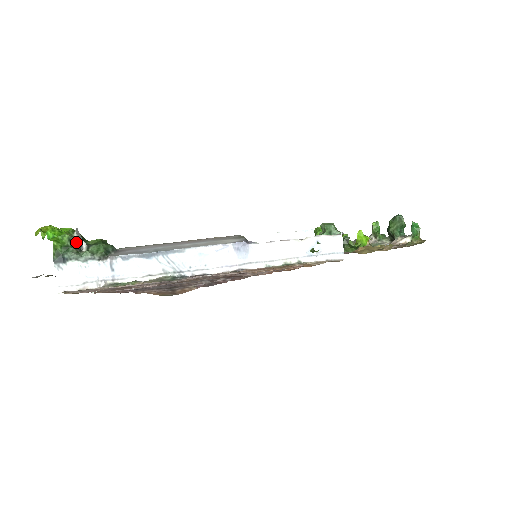
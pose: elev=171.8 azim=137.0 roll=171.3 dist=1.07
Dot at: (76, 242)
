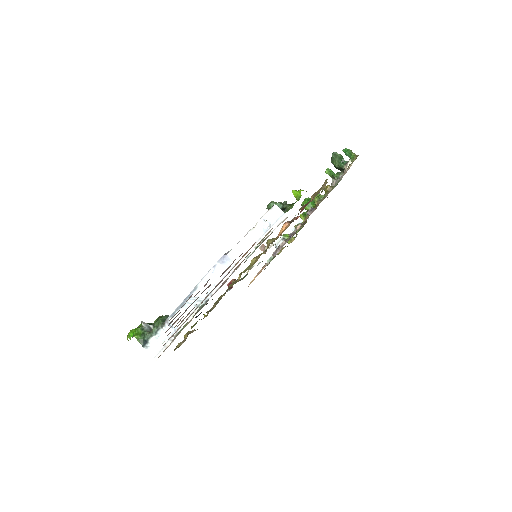
Dot at: (146, 328)
